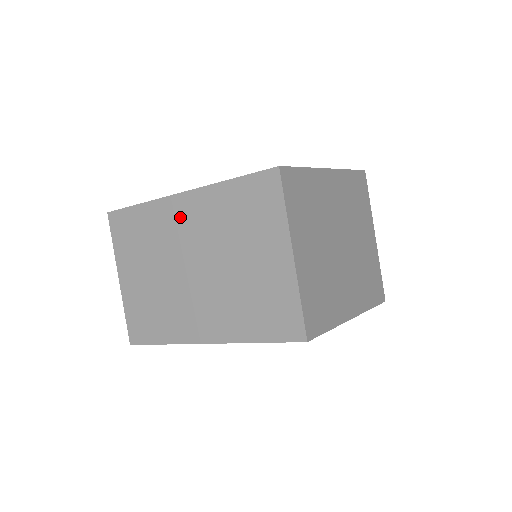
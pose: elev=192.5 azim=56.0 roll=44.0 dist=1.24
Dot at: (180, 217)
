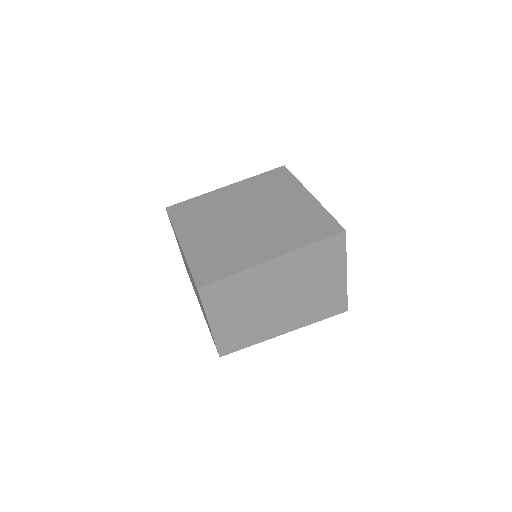
Dot at: occluded
